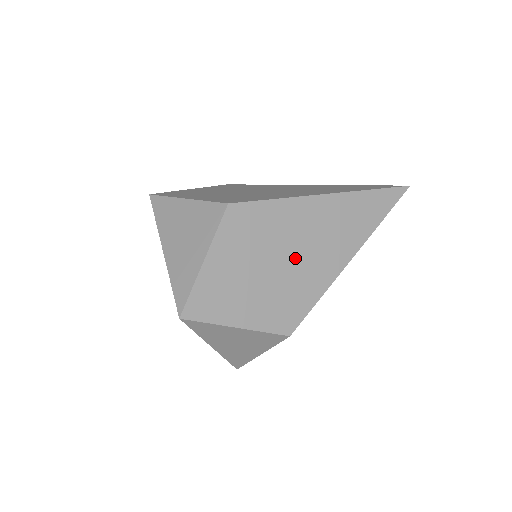
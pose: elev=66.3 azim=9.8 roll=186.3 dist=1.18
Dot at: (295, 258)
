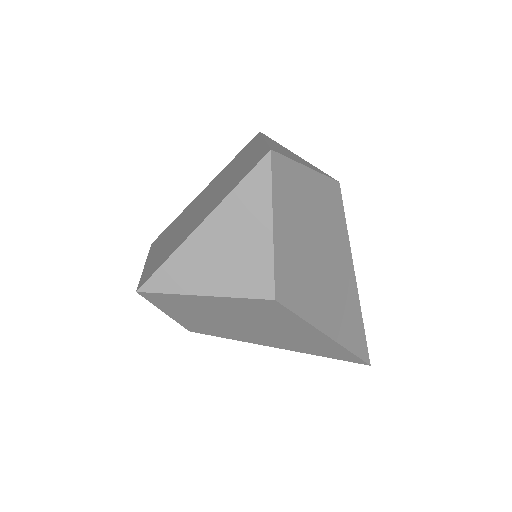
Dot at: (323, 271)
